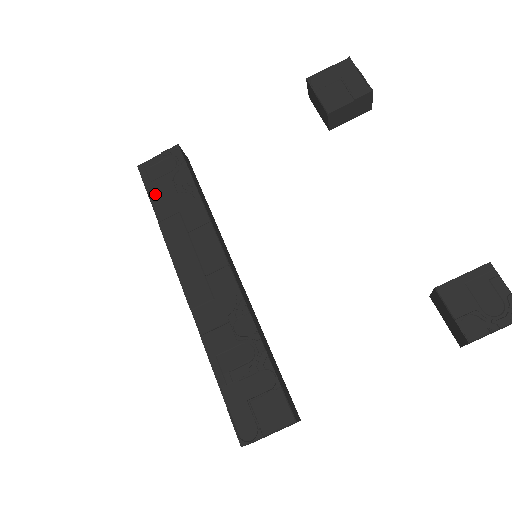
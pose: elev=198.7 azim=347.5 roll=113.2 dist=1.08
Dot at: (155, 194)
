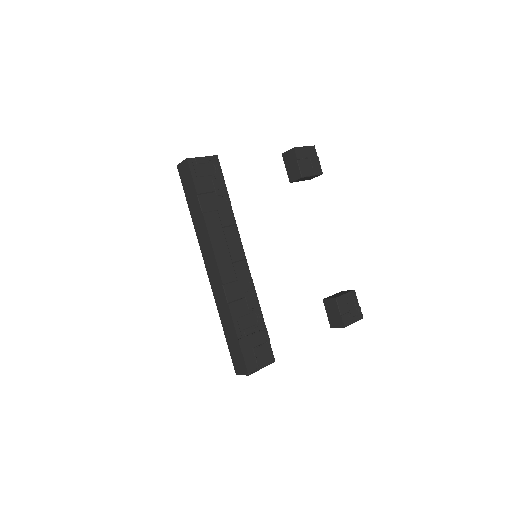
Dot at: (201, 189)
